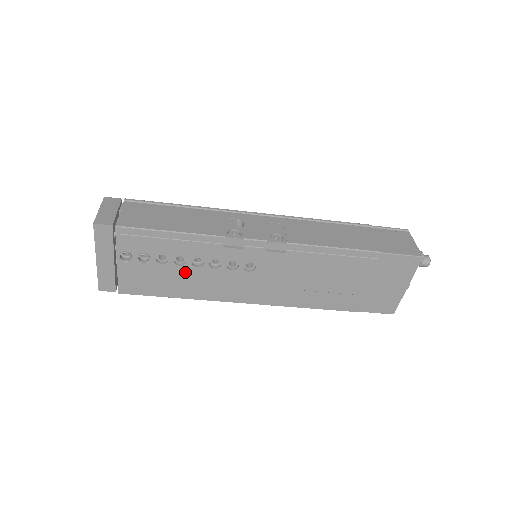
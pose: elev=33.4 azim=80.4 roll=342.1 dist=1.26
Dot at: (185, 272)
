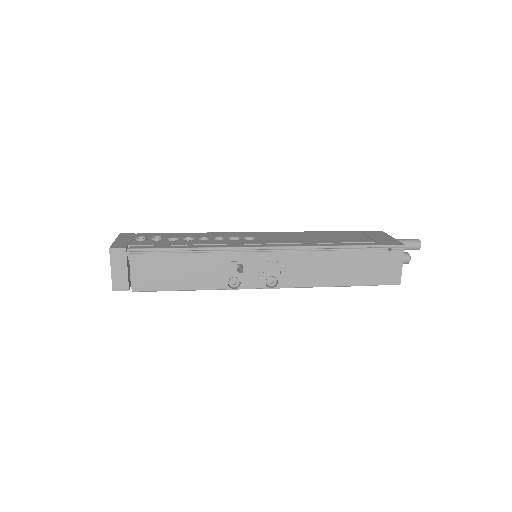
Dot at: occluded
